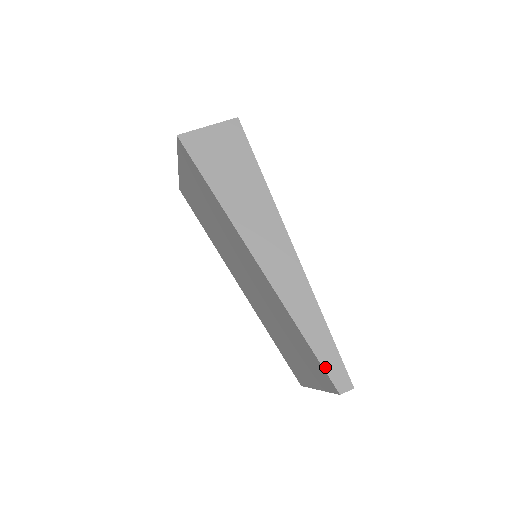
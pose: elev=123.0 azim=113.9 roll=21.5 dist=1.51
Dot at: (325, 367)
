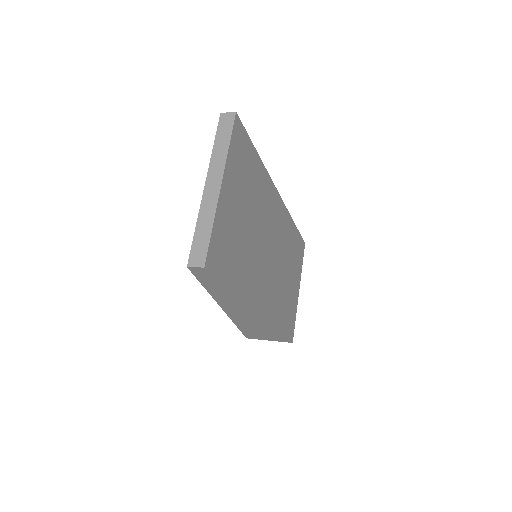
Dot at: occluded
